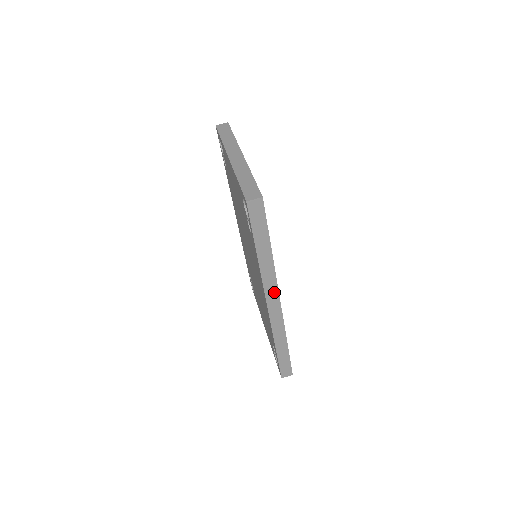
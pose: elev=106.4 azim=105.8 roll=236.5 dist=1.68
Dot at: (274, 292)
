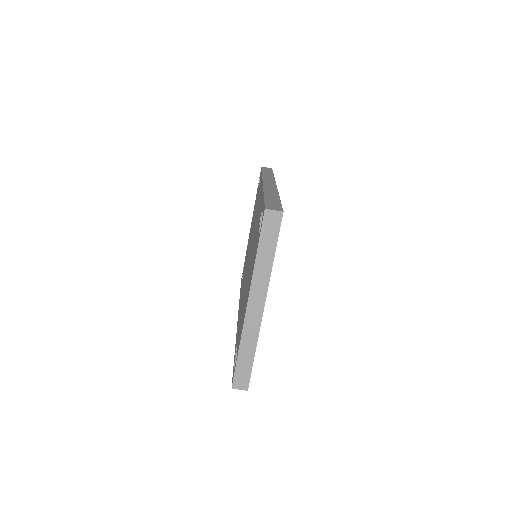
Dot at: occluded
